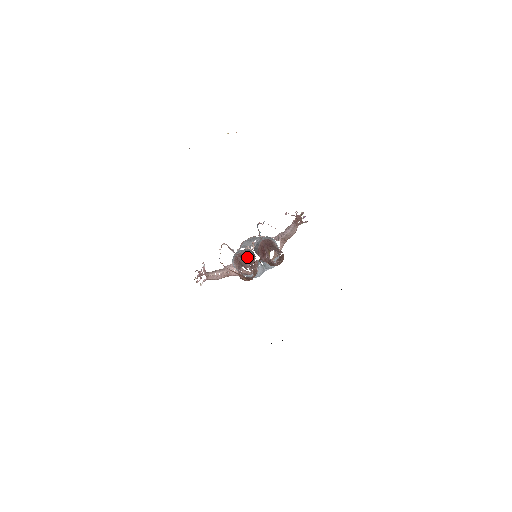
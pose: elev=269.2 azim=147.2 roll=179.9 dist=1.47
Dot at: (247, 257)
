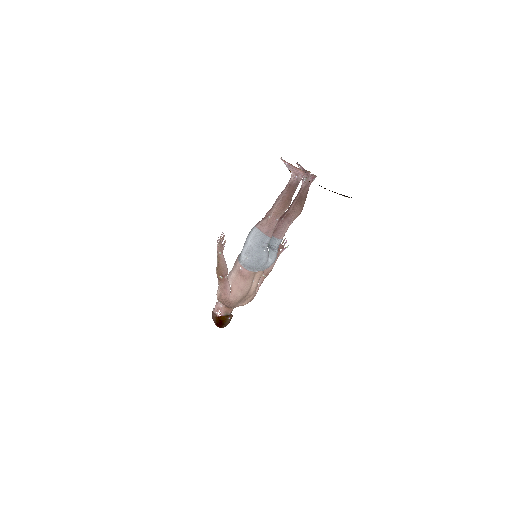
Dot at: occluded
